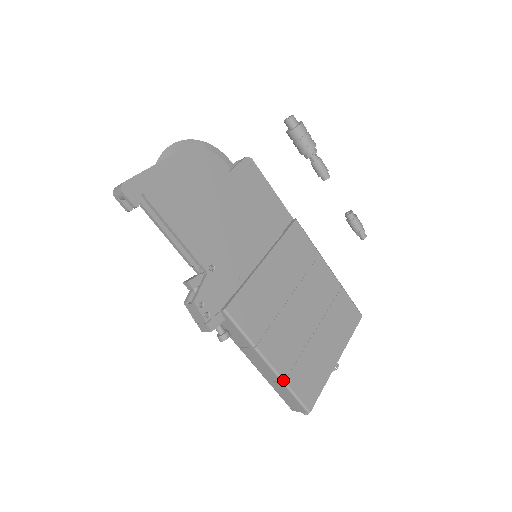
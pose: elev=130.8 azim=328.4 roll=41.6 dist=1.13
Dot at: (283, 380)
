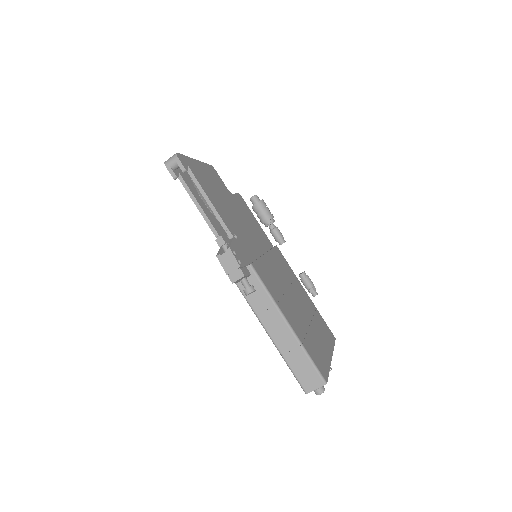
Dot at: (301, 343)
